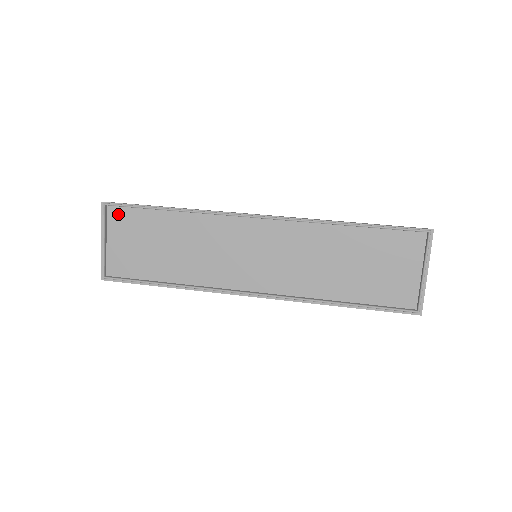
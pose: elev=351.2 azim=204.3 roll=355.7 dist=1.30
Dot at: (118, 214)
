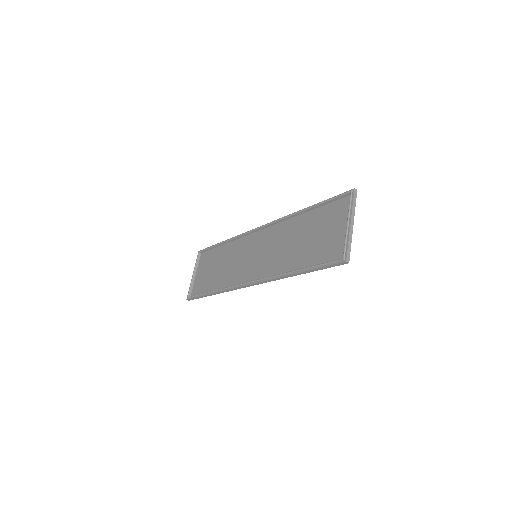
Dot at: (204, 256)
